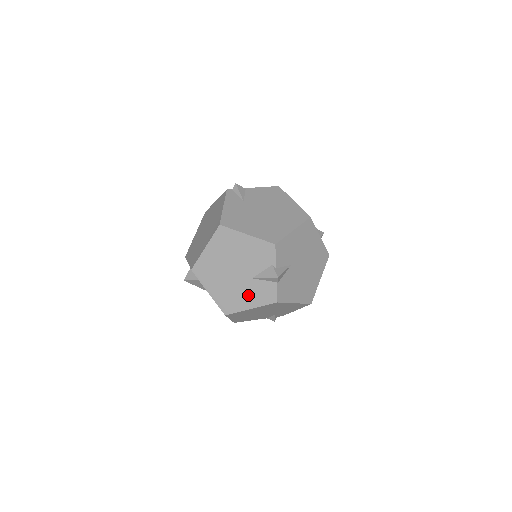
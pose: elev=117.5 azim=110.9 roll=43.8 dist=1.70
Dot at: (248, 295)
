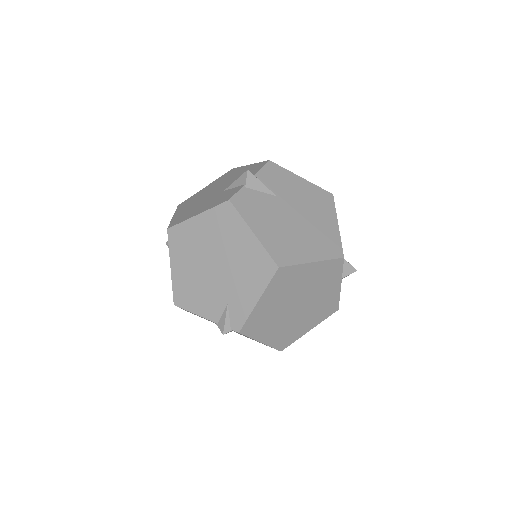
Dot at: (207, 205)
